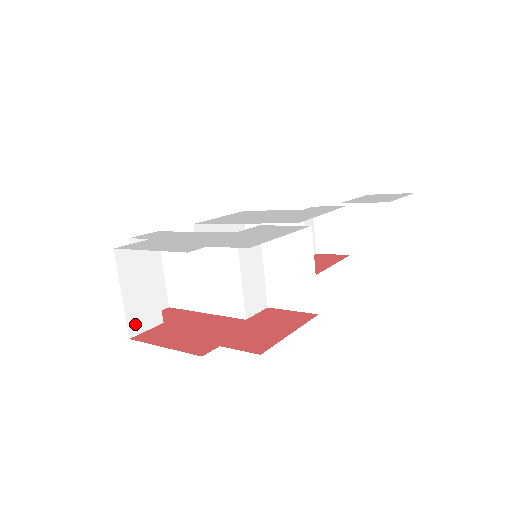
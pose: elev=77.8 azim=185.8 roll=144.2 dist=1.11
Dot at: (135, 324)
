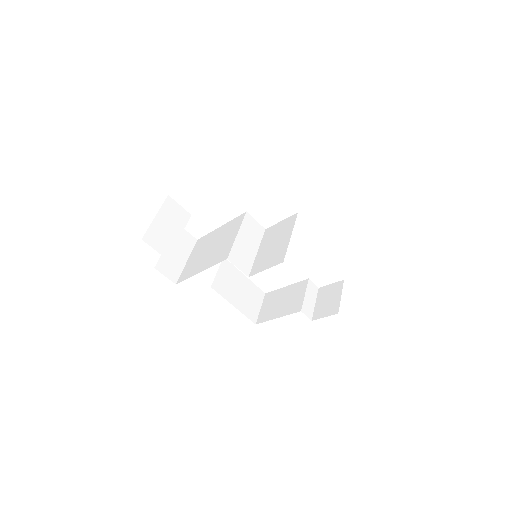
Dot at: (151, 238)
